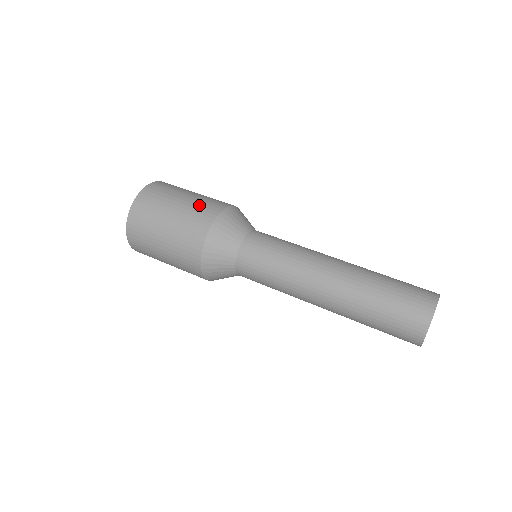
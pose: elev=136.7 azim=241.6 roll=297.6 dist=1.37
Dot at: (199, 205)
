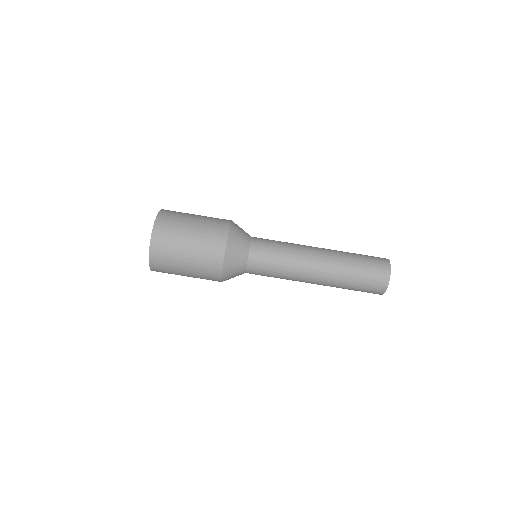
Dot at: (209, 227)
